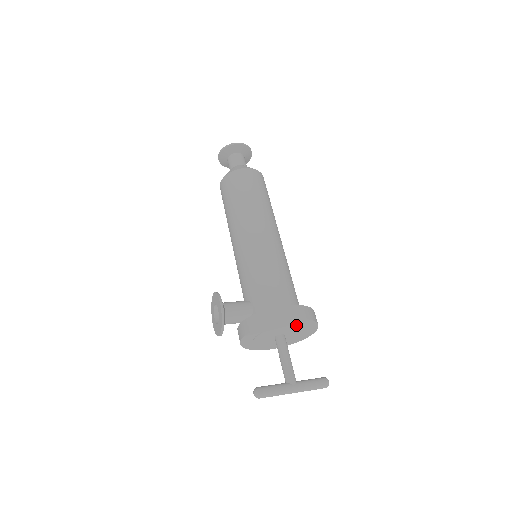
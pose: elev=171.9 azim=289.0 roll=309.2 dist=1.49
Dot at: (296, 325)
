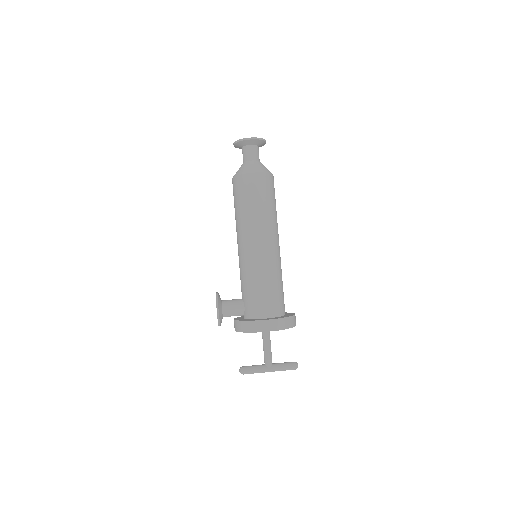
Dot at: occluded
